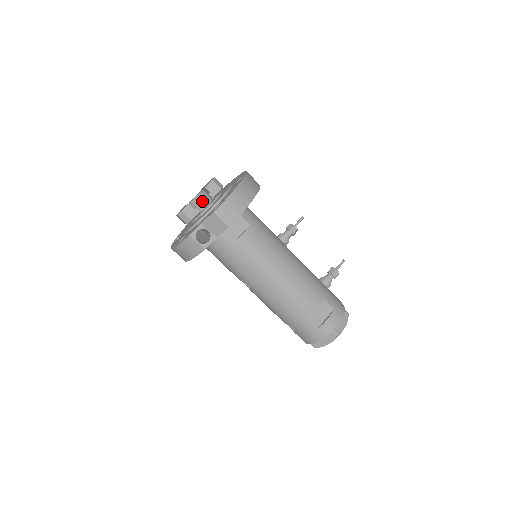
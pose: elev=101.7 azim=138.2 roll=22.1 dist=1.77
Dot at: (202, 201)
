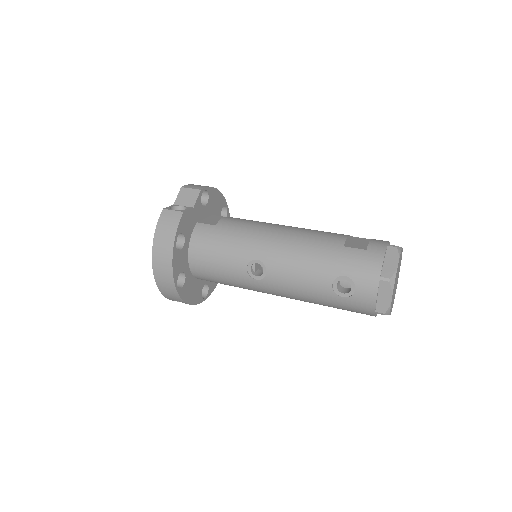
Dot at: occluded
